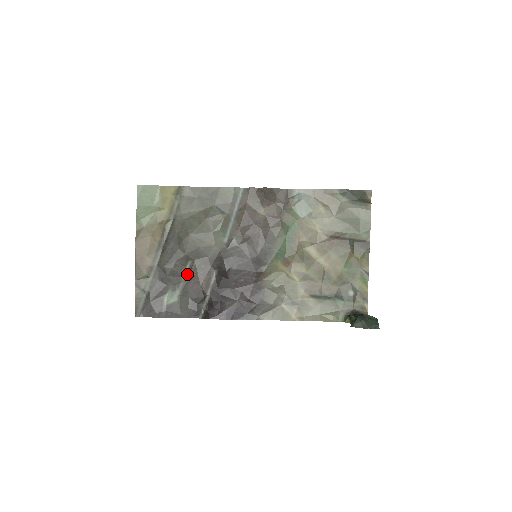
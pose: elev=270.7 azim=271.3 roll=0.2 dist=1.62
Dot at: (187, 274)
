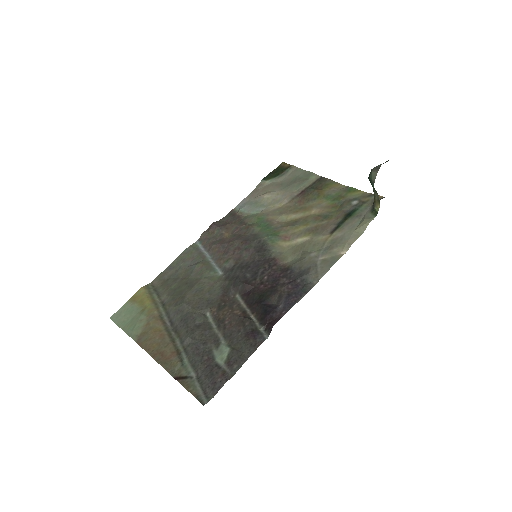
Dot at: (216, 324)
